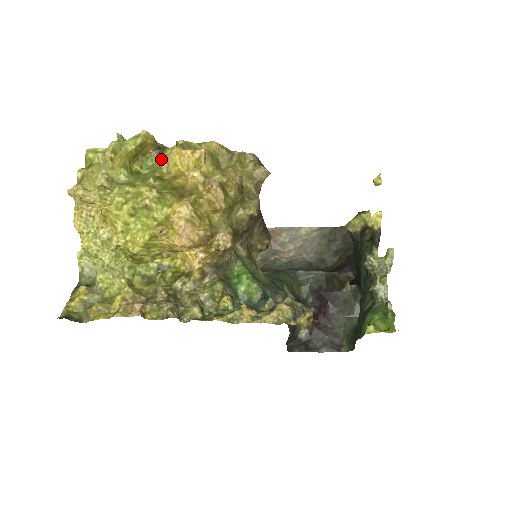
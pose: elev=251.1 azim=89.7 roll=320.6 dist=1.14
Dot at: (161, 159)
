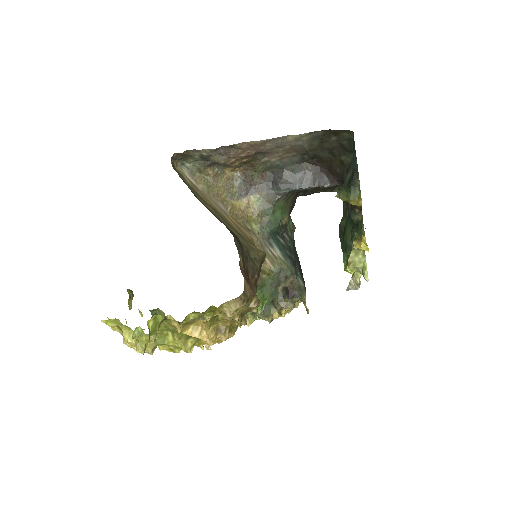
Dot at: occluded
